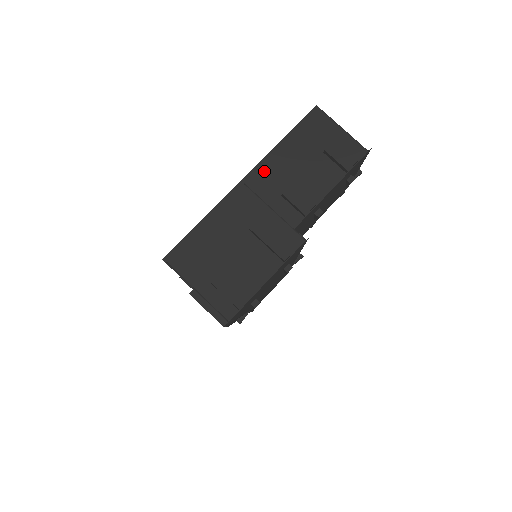
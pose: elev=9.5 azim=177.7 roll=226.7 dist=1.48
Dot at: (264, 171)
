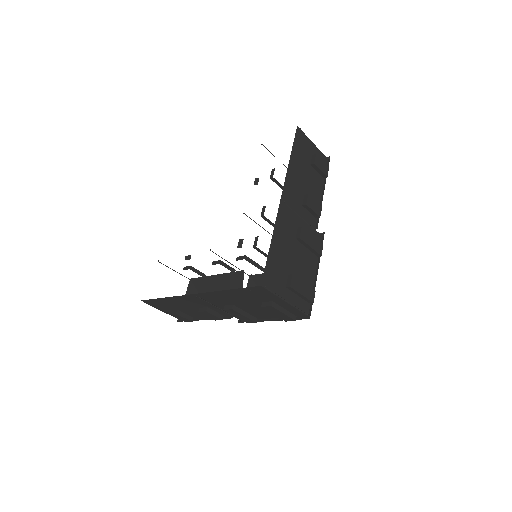
Dot at: (289, 188)
